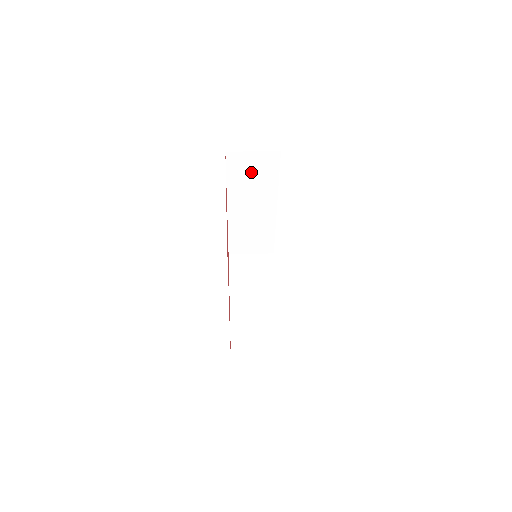
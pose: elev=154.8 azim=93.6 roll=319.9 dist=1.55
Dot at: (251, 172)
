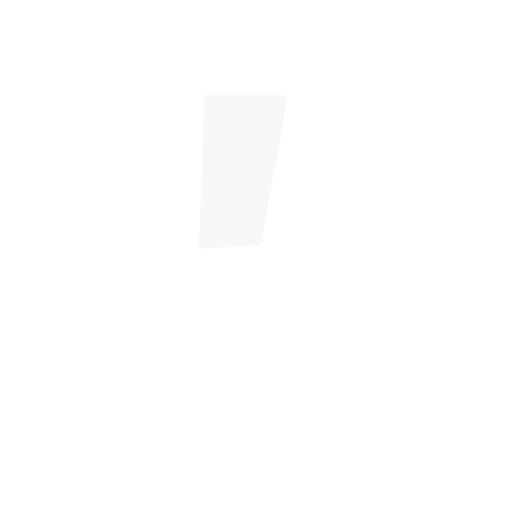
Dot at: (241, 128)
